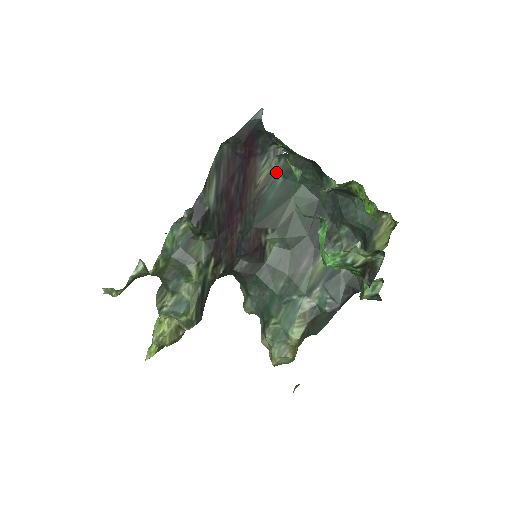
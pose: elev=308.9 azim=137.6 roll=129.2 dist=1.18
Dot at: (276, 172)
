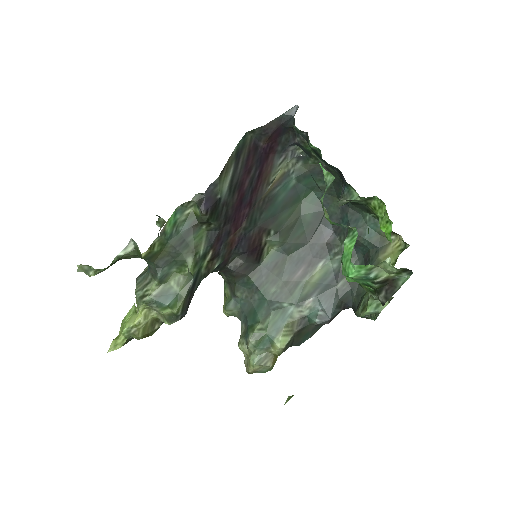
Dot at: (291, 173)
